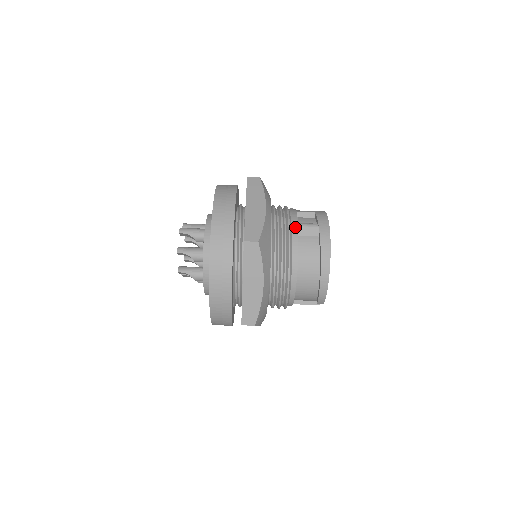
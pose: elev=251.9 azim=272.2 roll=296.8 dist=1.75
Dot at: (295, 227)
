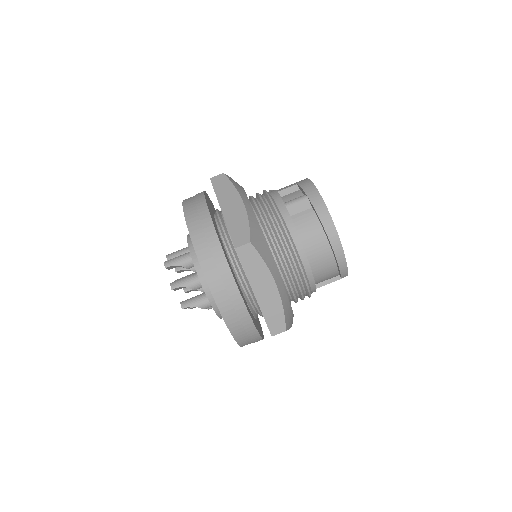
Dot at: (283, 209)
